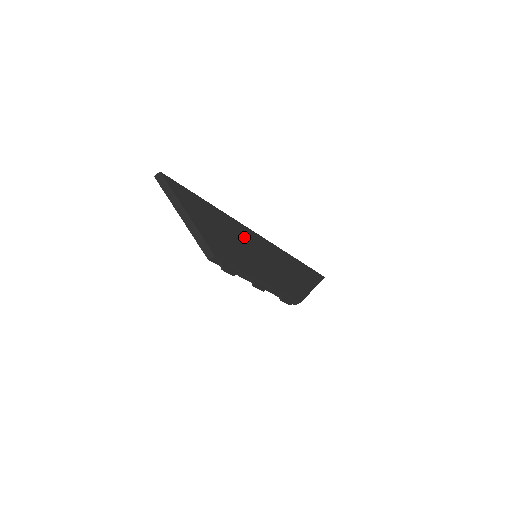
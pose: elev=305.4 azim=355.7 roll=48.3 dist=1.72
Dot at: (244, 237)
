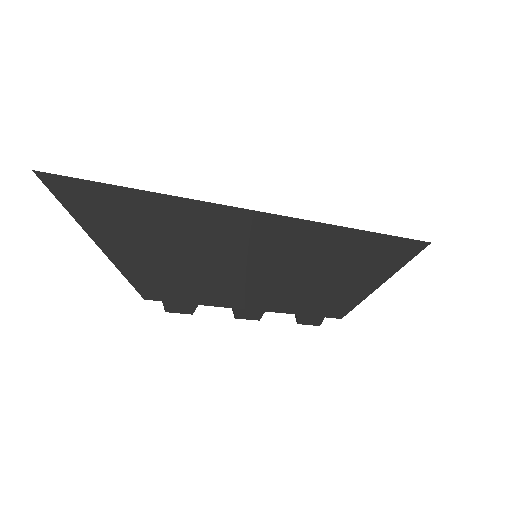
Dot at: (227, 233)
